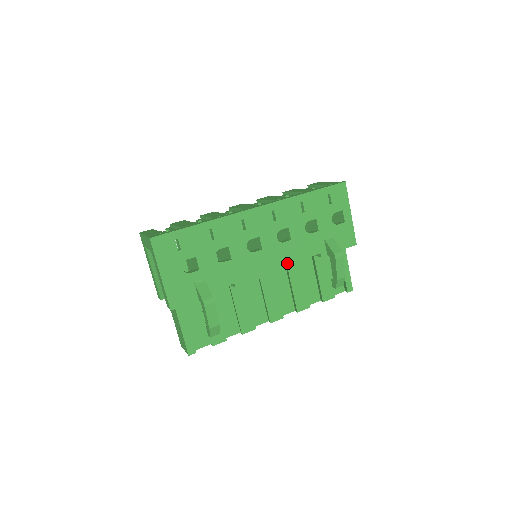
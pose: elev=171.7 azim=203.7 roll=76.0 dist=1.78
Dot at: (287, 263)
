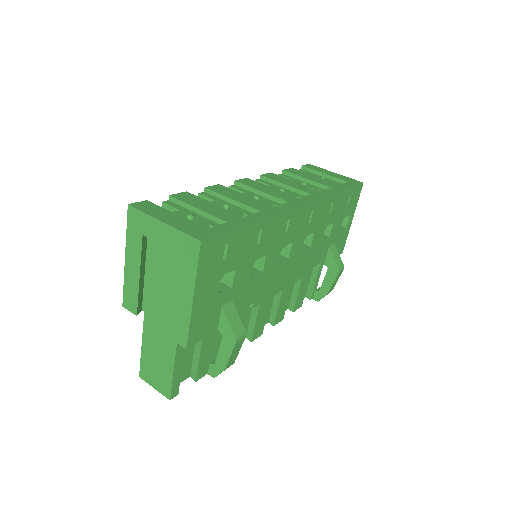
Dot at: (298, 274)
